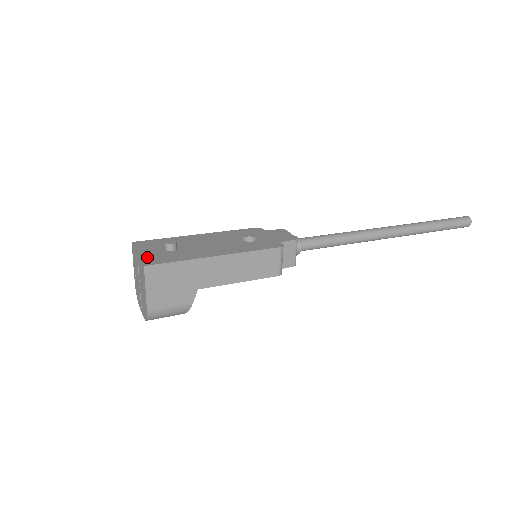
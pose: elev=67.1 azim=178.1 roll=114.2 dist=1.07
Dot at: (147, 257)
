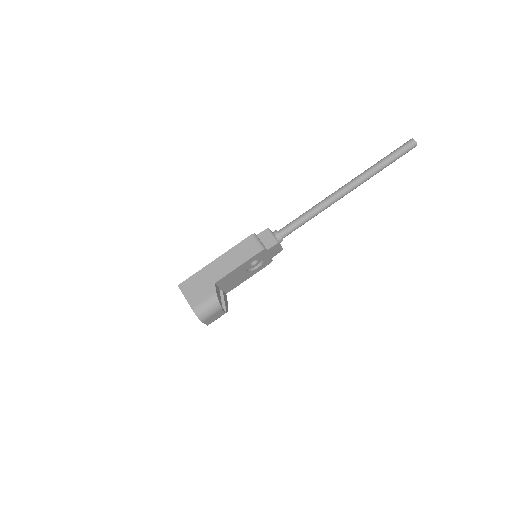
Dot at: occluded
